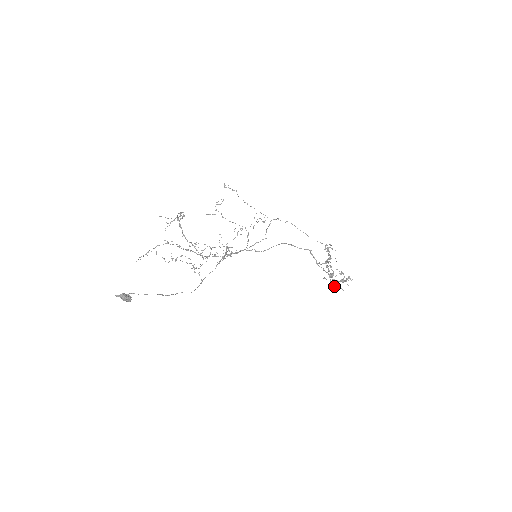
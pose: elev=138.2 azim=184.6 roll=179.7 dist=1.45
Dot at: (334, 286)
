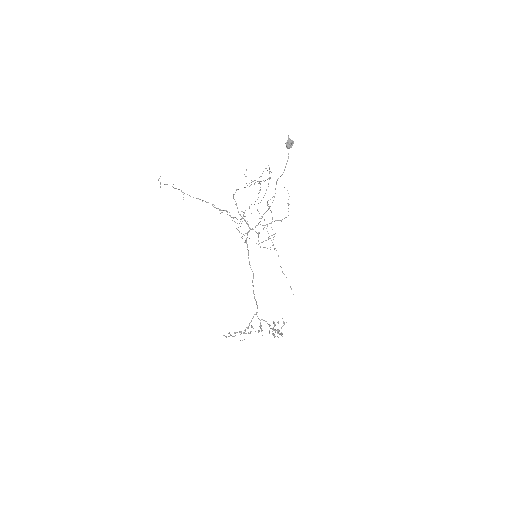
Dot at: (269, 332)
